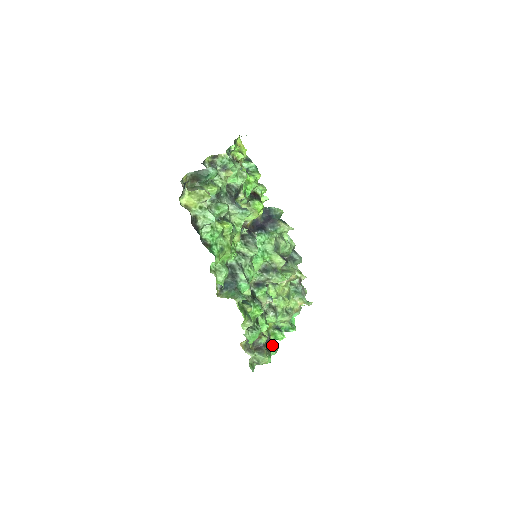
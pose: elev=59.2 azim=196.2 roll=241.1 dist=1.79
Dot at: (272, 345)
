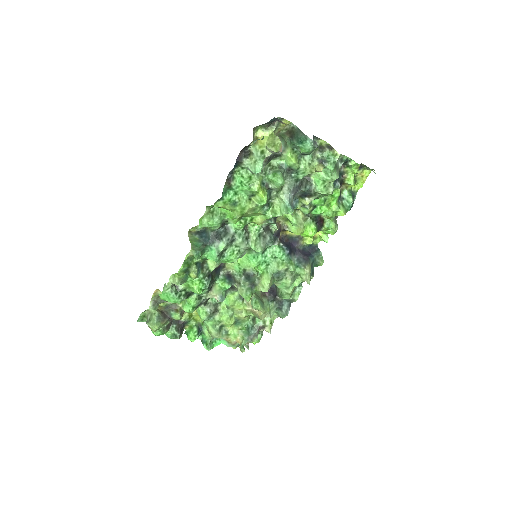
Dot at: (176, 329)
